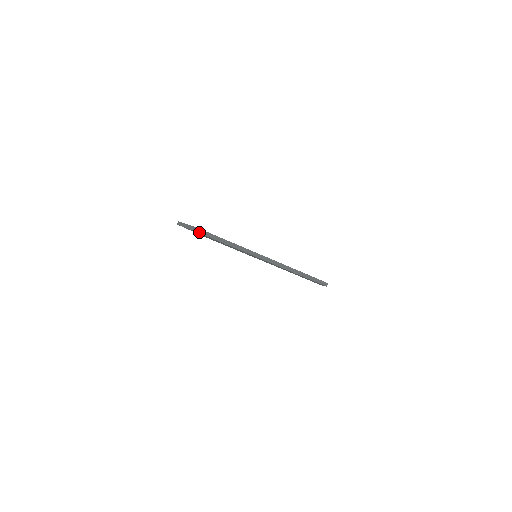
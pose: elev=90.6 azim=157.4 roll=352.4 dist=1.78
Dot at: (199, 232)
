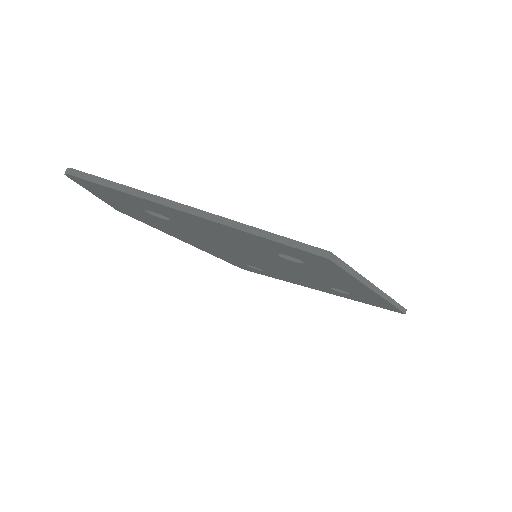
Dot at: (68, 173)
